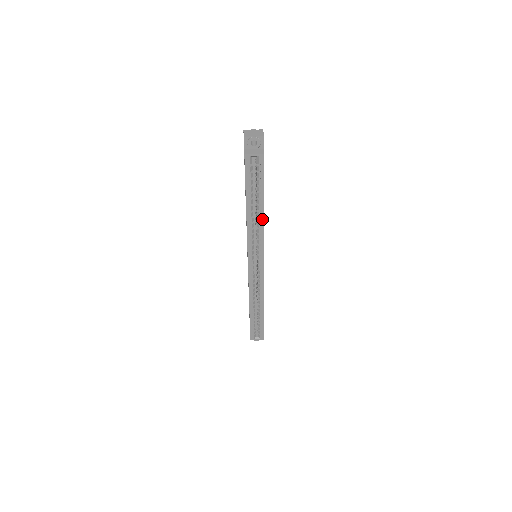
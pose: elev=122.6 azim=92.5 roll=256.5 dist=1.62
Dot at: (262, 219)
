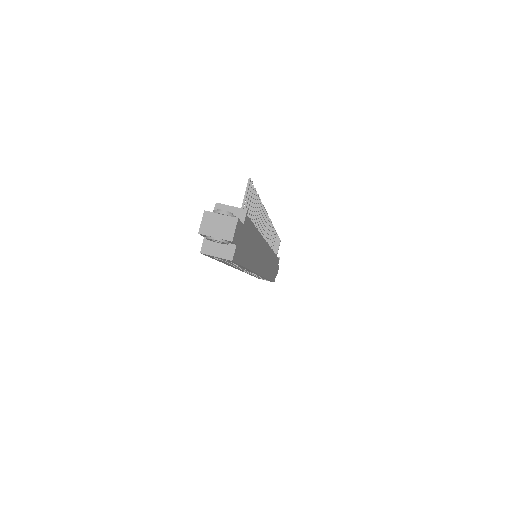
Dot at: occluded
